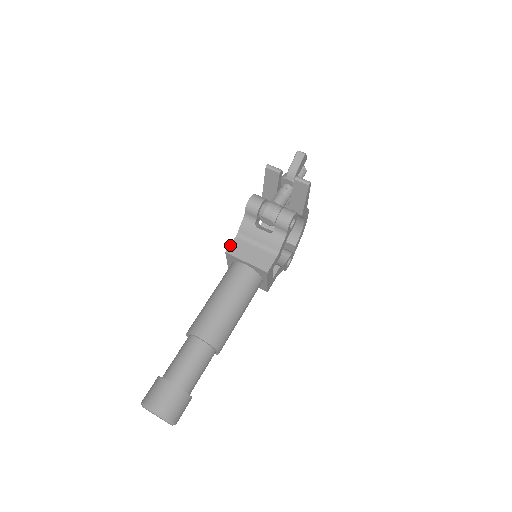
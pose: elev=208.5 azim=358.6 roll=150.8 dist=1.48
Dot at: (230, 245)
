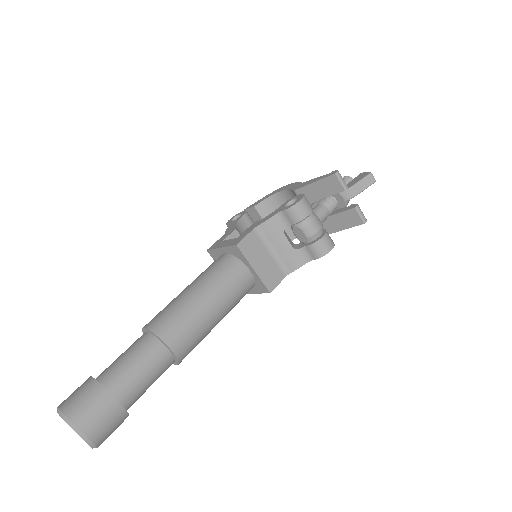
Dot at: (244, 238)
